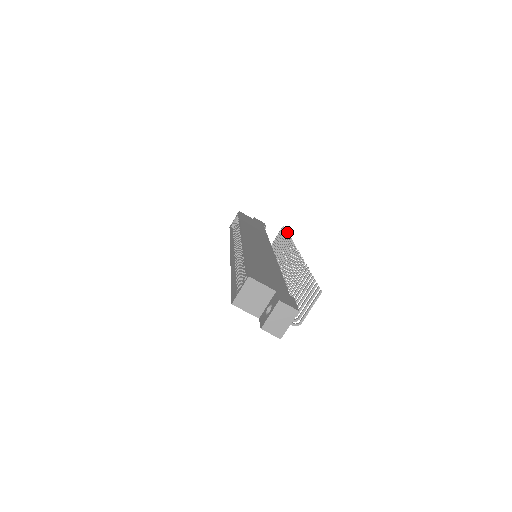
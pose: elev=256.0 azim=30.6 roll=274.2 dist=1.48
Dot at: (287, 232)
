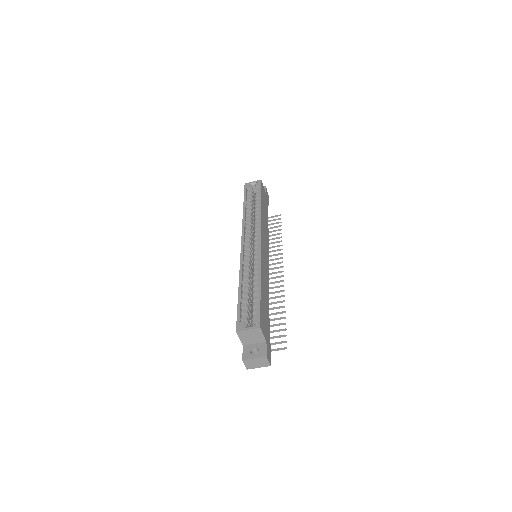
Dot at: occluded
